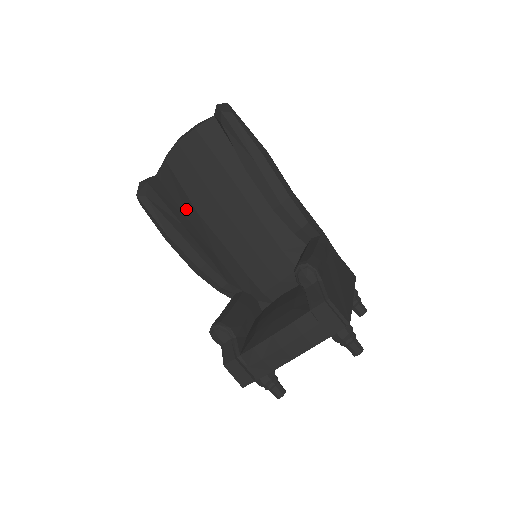
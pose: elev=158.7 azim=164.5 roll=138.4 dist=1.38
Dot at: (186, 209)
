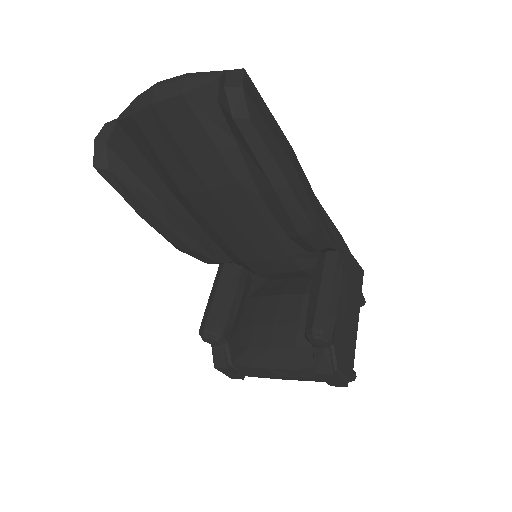
Dot at: (165, 179)
